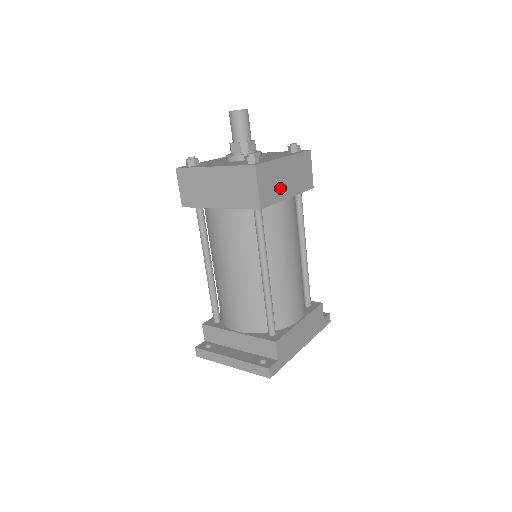
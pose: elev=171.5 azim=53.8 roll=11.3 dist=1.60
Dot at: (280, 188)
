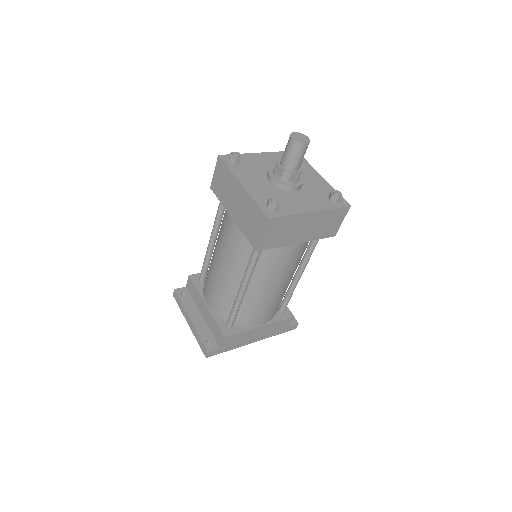
Dot at: (291, 236)
